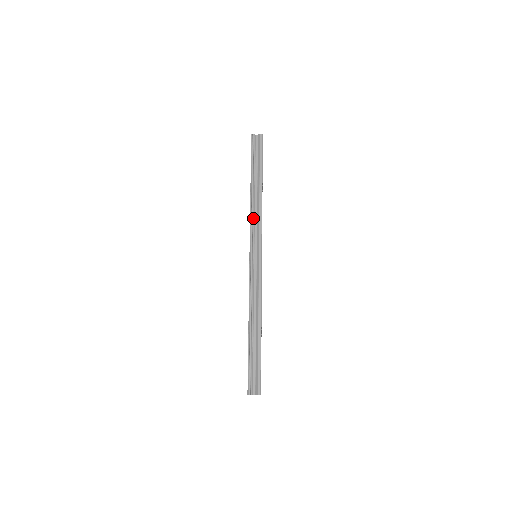
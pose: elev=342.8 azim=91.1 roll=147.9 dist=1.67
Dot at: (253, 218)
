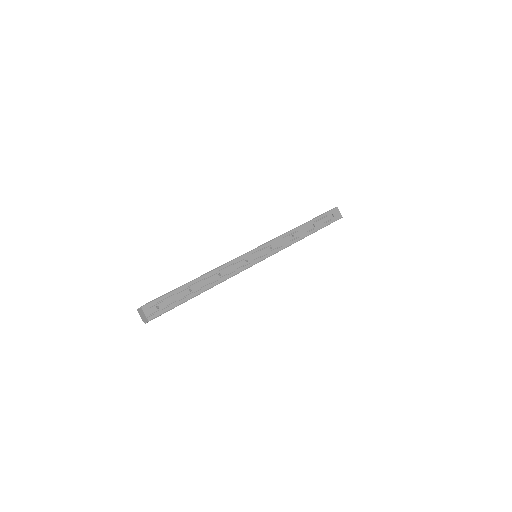
Dot at: occluded
